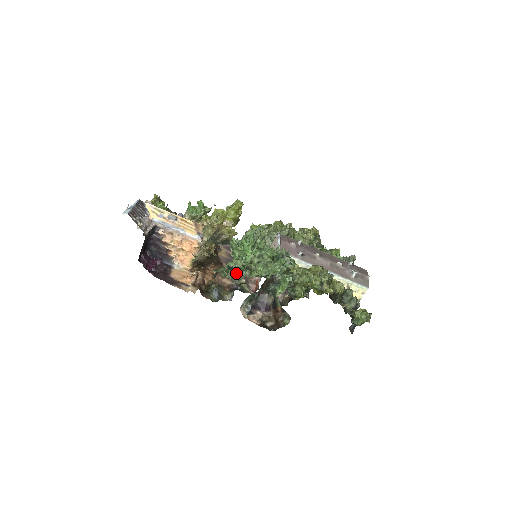
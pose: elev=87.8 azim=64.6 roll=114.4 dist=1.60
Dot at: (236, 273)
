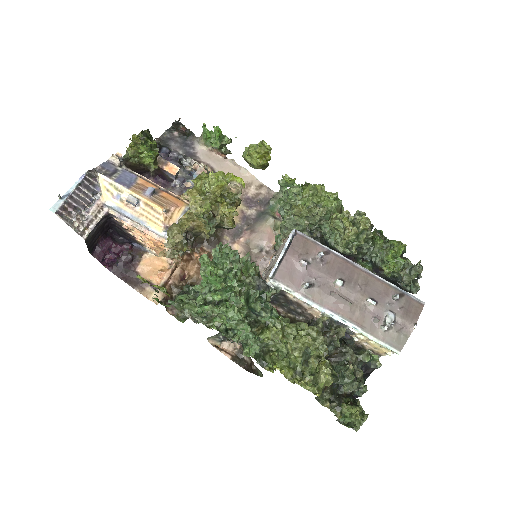
Dot at: occluded
